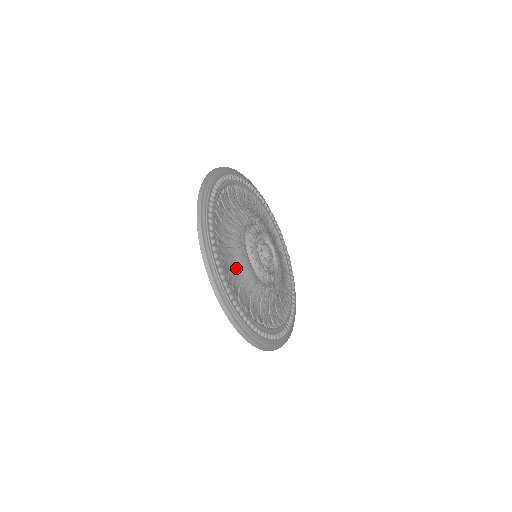
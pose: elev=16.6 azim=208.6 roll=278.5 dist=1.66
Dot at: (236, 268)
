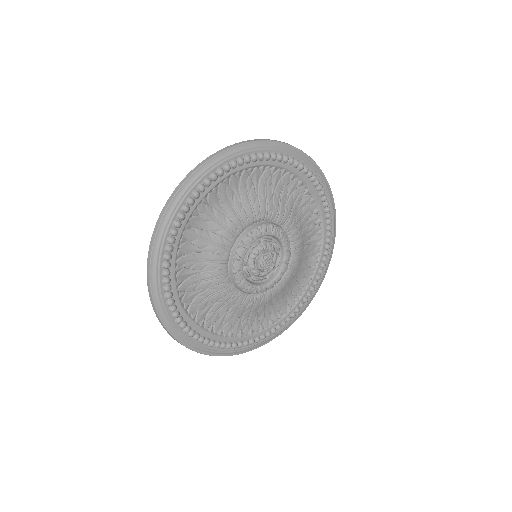
Dot at: (200, 276)
